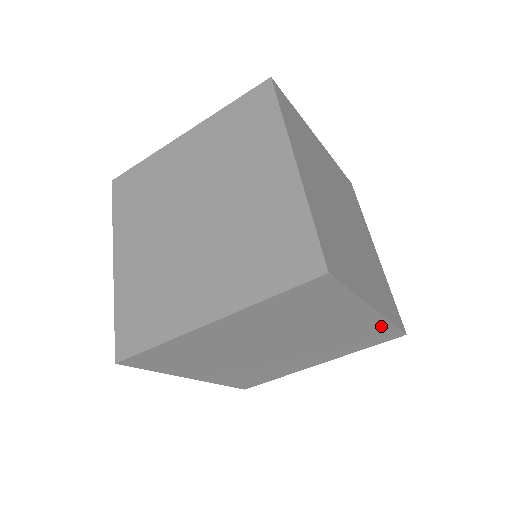
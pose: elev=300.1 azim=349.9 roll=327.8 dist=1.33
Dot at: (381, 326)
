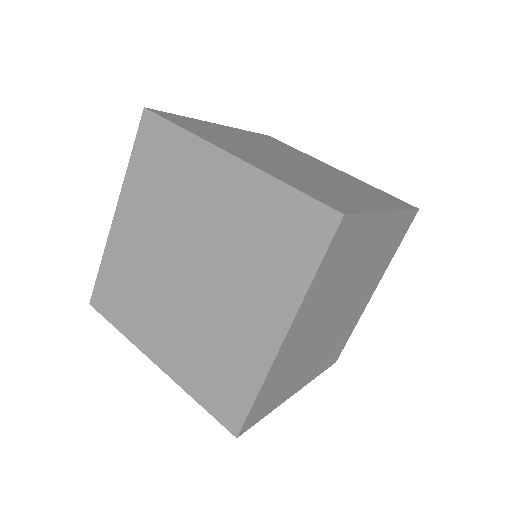
Dot at: (251, 379)
